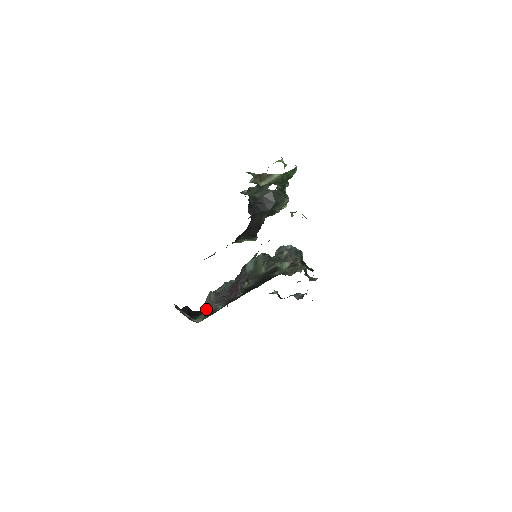
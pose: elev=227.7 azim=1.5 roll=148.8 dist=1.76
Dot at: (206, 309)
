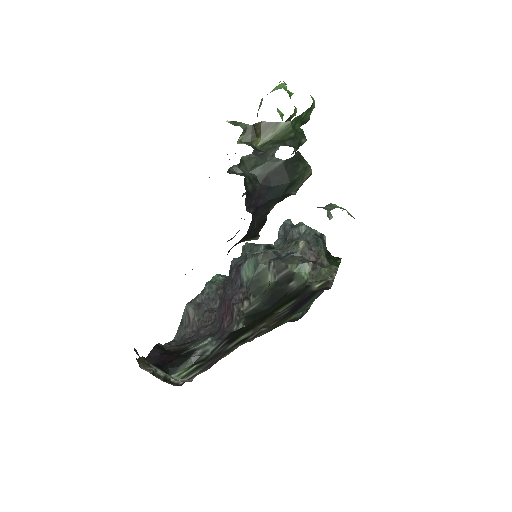
Dot at: (188, 353)
